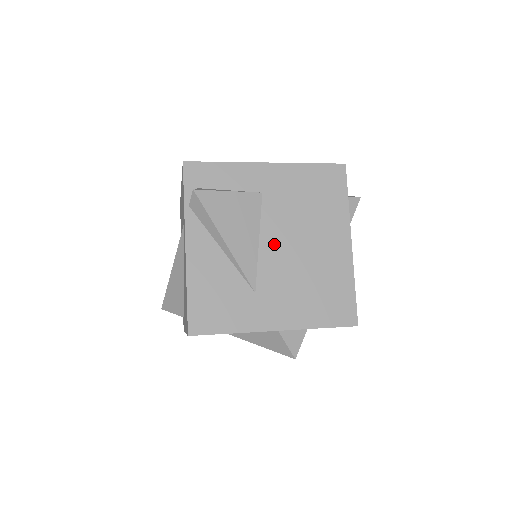
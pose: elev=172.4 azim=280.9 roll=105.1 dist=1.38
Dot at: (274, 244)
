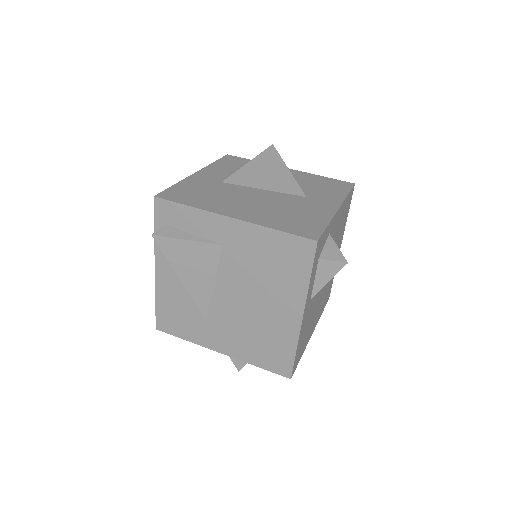
Dot at: (227, 292)
